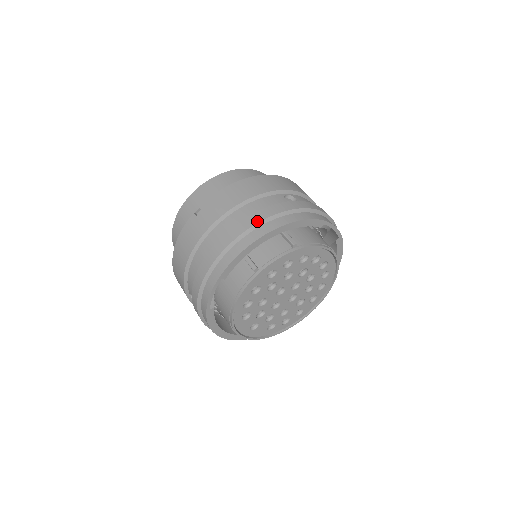
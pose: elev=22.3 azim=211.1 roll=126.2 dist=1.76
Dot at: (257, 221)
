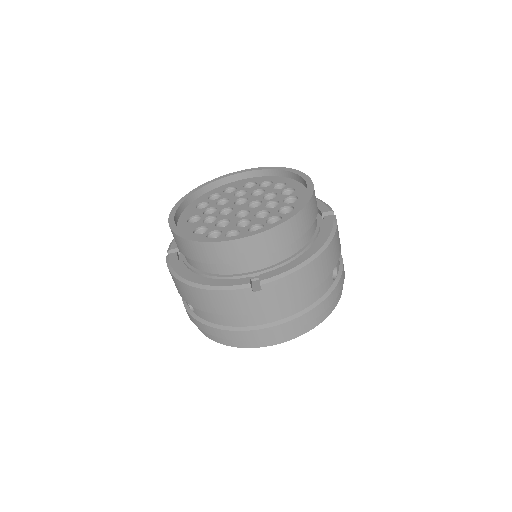
Dot at: (309, 321)
